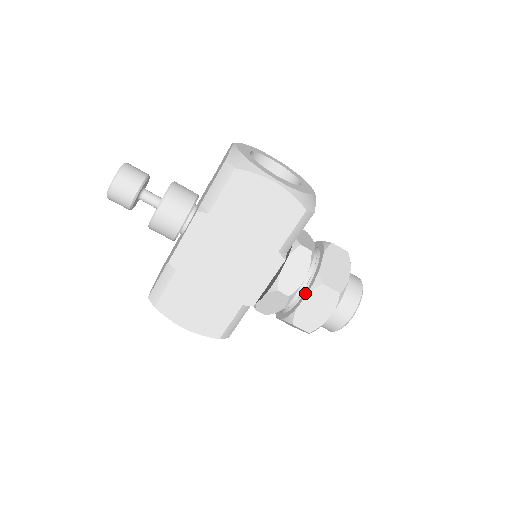
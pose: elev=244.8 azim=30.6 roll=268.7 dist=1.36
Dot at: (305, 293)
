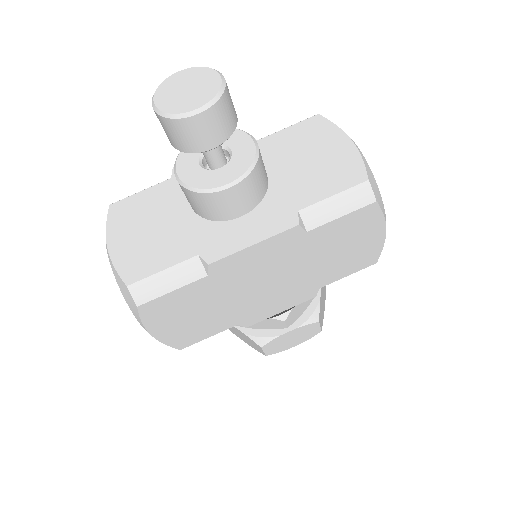
Dot at: (295, 323)
